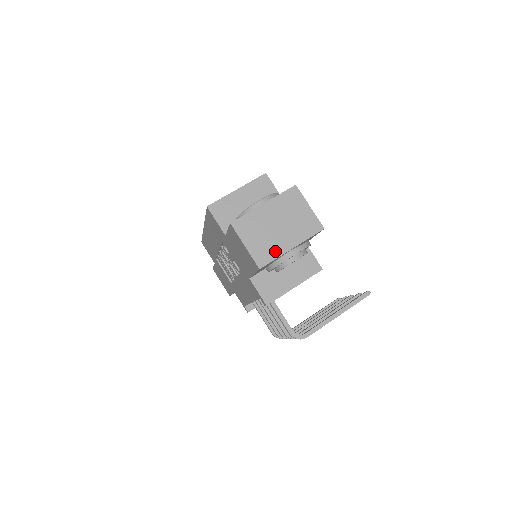
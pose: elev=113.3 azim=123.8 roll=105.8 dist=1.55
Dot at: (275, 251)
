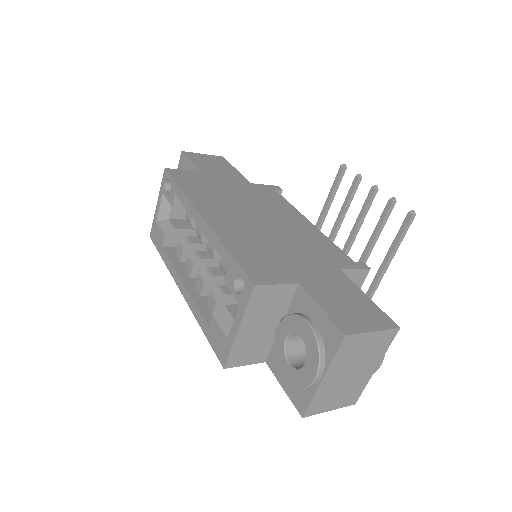
Dot at: (361, 385)
